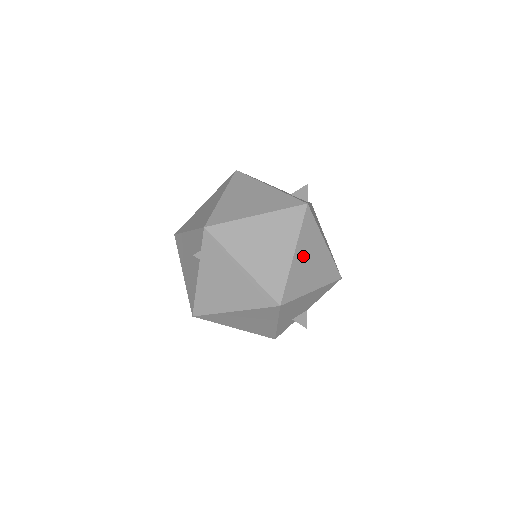
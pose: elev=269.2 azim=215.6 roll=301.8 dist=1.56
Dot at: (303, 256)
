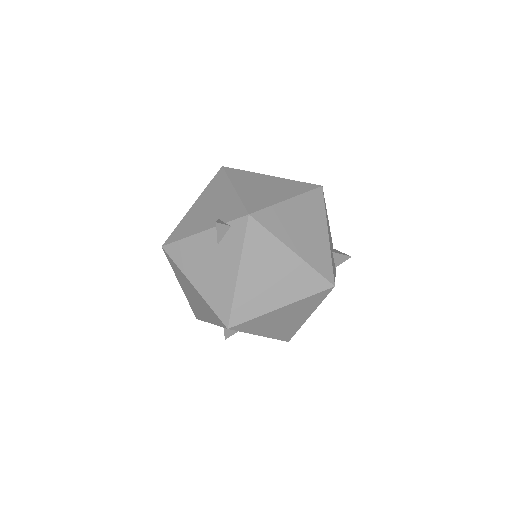
Dot at: (285, 313)
